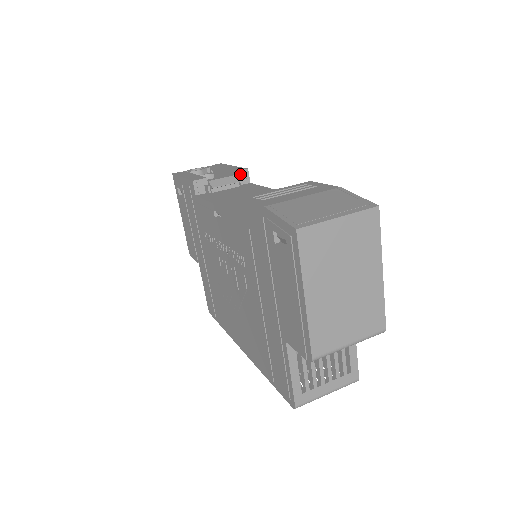
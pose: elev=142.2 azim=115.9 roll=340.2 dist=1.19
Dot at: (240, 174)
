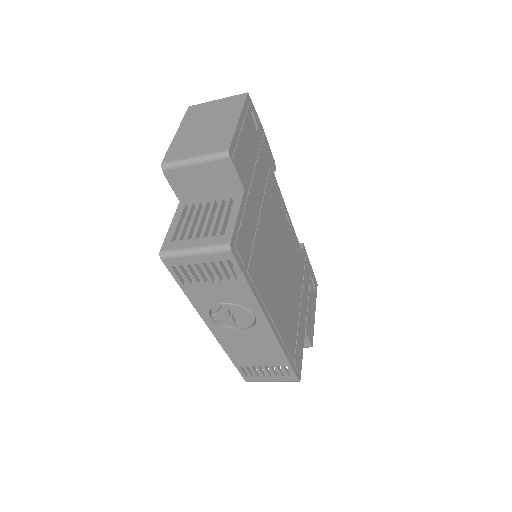
Dot at: occluded
